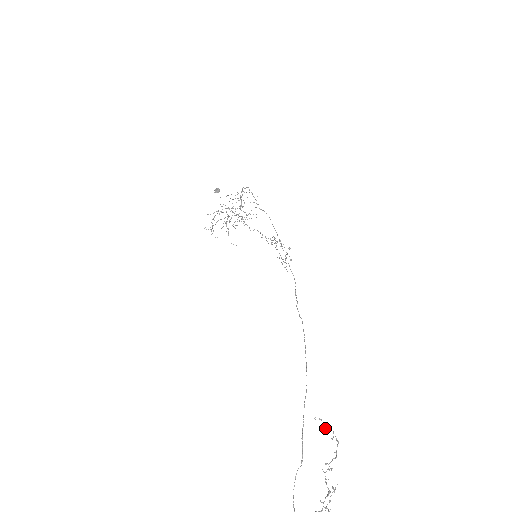
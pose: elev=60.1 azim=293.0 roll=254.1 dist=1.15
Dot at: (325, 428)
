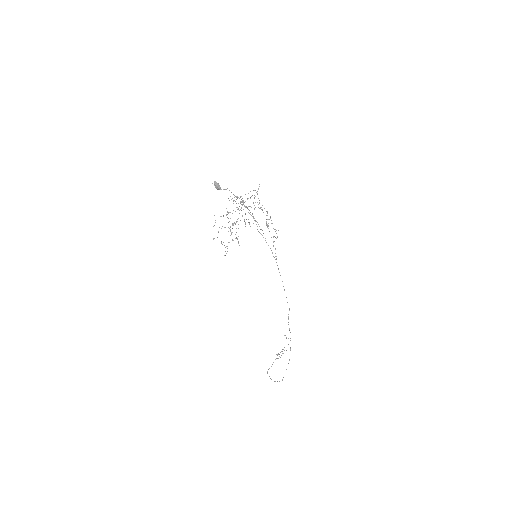
Dot at: occluded
